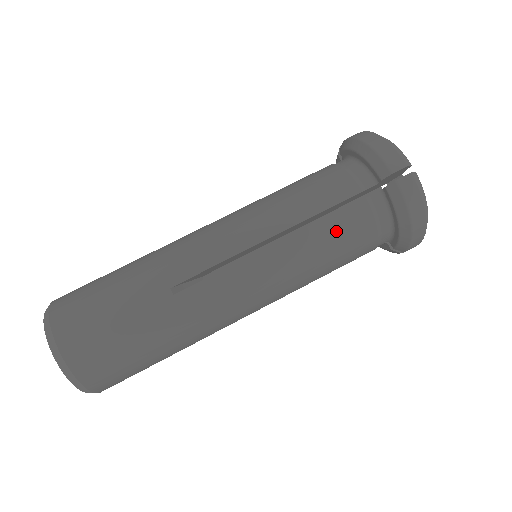
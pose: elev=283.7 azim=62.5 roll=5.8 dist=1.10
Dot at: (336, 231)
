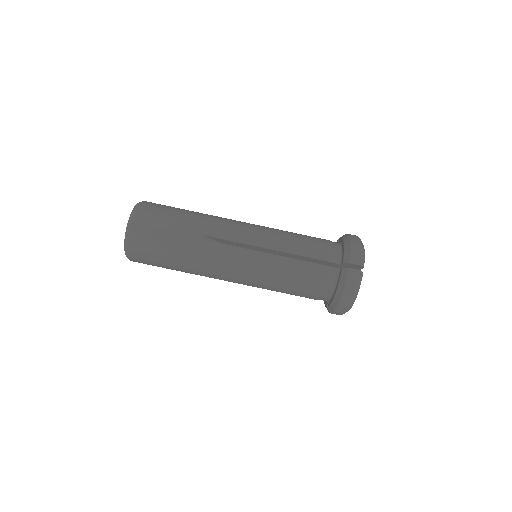
Dot at: (302, 271)
